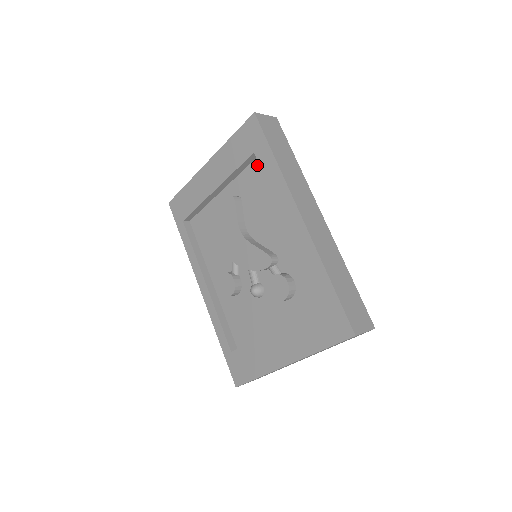
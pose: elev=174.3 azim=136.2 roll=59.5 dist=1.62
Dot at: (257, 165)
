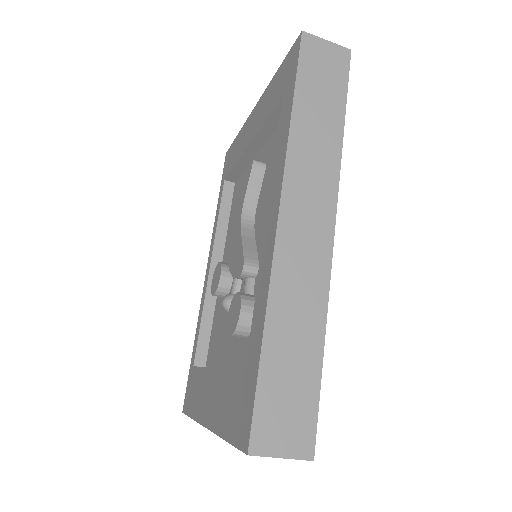
Dot at: occluded
